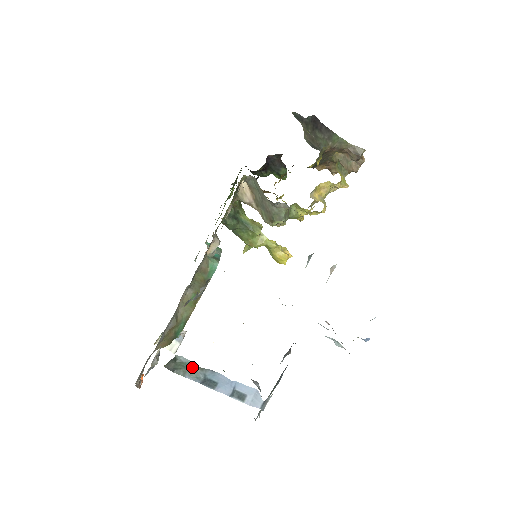
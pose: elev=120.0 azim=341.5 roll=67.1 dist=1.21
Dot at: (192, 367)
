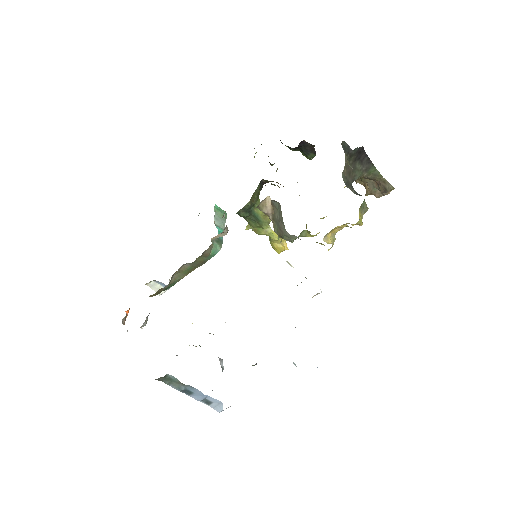
Dot at: (177, 382)
